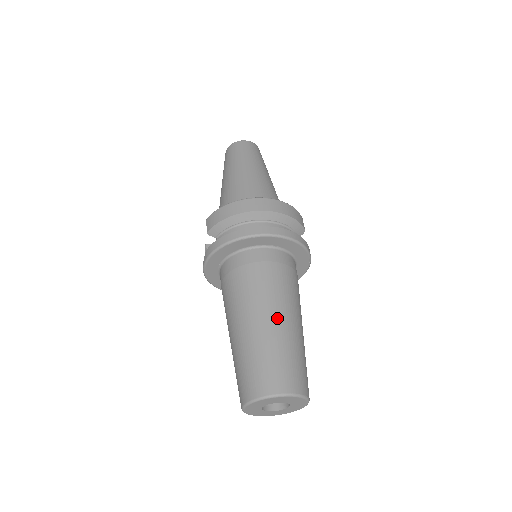
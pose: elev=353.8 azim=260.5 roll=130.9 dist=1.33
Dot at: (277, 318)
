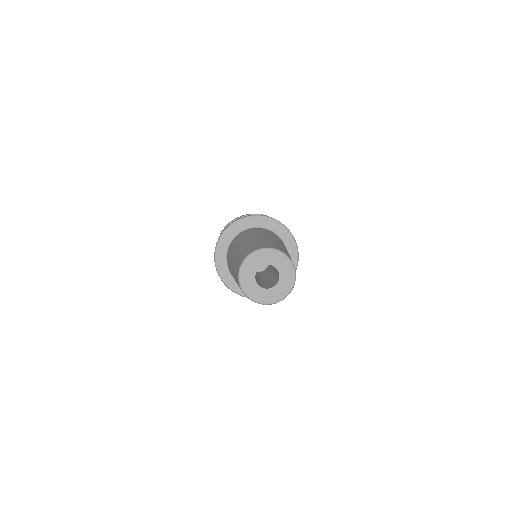
Dot at: (269, 237)
